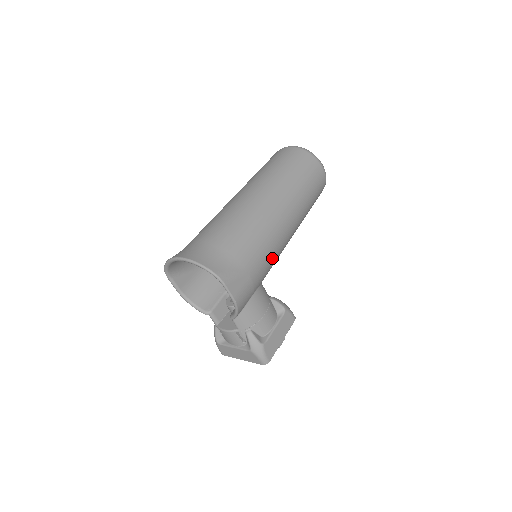
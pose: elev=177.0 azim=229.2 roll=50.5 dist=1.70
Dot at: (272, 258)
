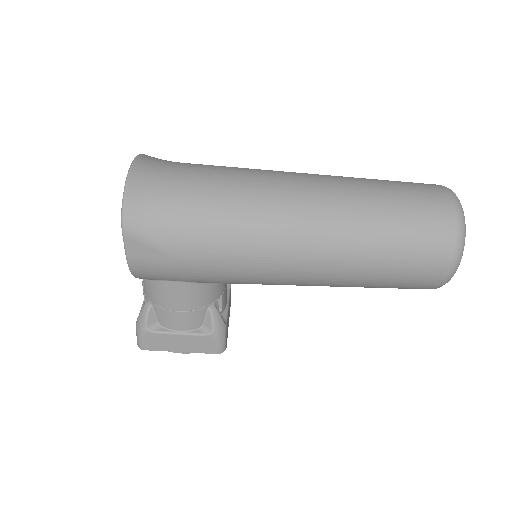
Dot at: (234, 275)
